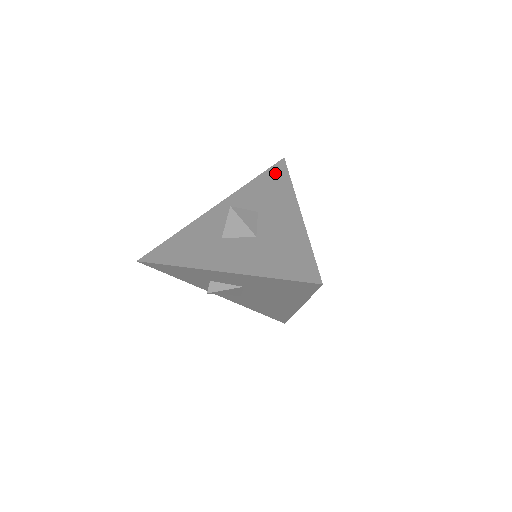
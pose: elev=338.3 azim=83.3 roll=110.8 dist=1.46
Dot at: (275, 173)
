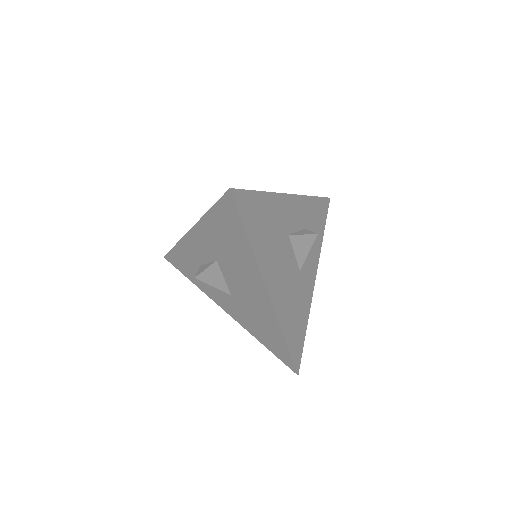
Dot at: occluded
